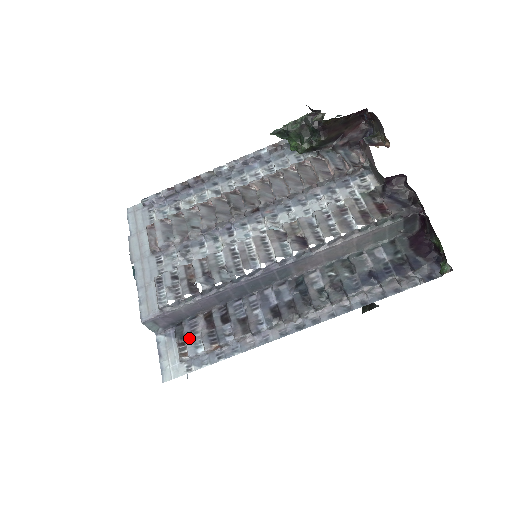
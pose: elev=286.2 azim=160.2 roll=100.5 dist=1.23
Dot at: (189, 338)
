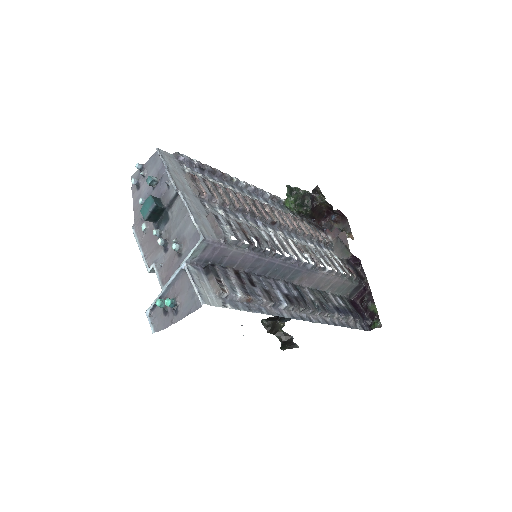
Dot at: (226, 280)
